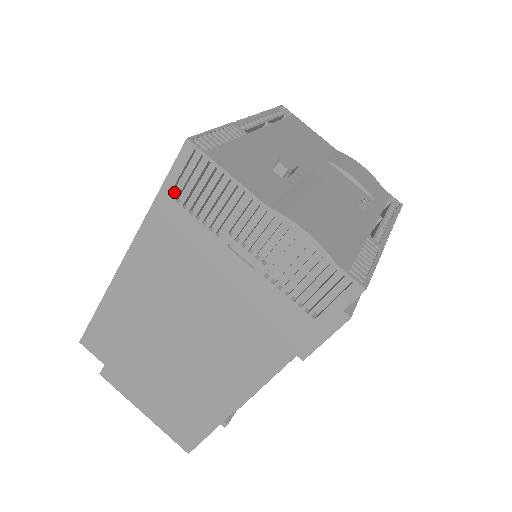
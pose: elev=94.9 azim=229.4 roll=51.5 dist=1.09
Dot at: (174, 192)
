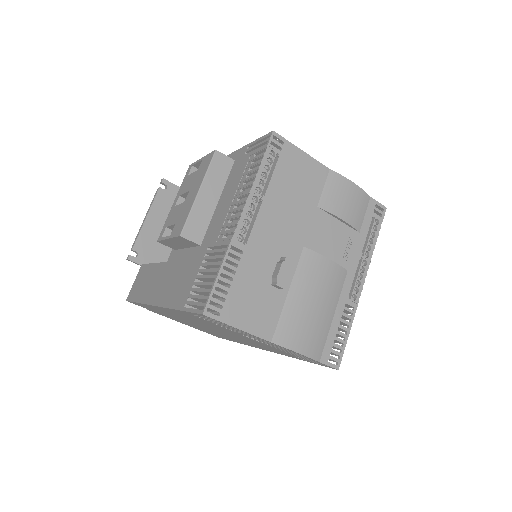
Dot at: (193, 307)
